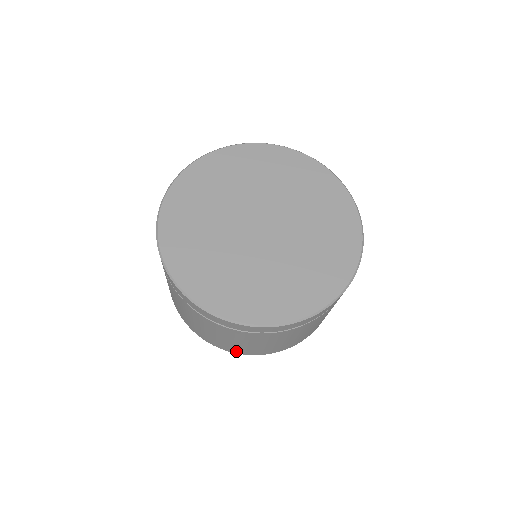
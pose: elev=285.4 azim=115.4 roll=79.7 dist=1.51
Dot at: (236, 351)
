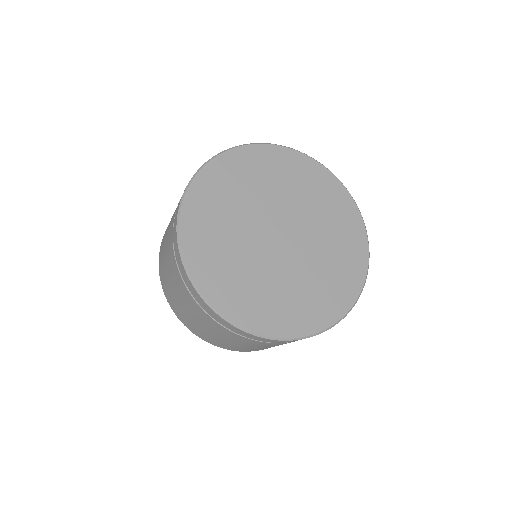
Dot at: (221, 346)
